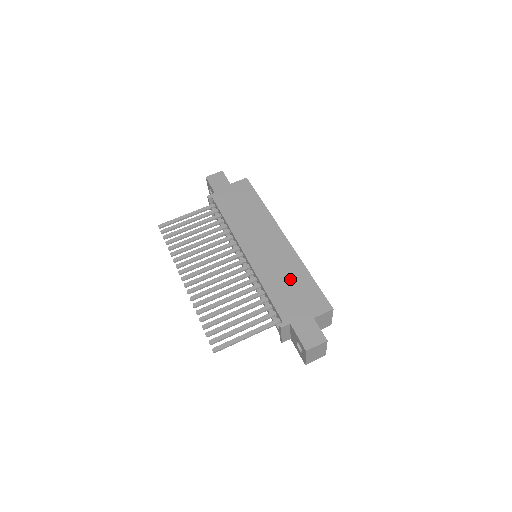
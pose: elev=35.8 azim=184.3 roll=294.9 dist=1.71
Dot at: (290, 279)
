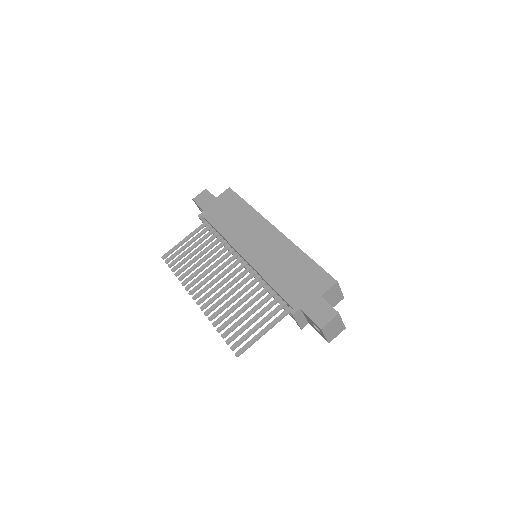
Dot at: (290, 267)
